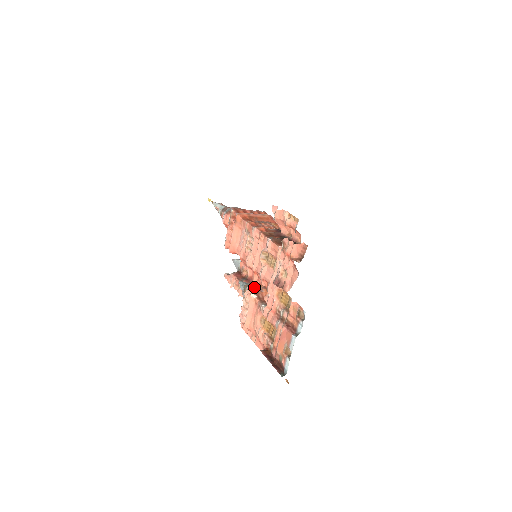
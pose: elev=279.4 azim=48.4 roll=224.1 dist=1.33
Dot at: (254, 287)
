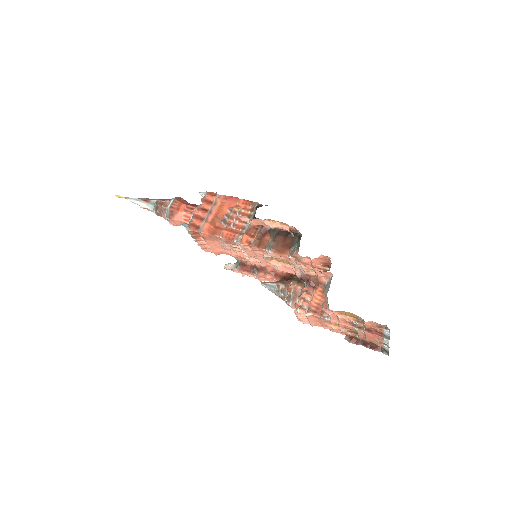
Dot at: (291, 294)
